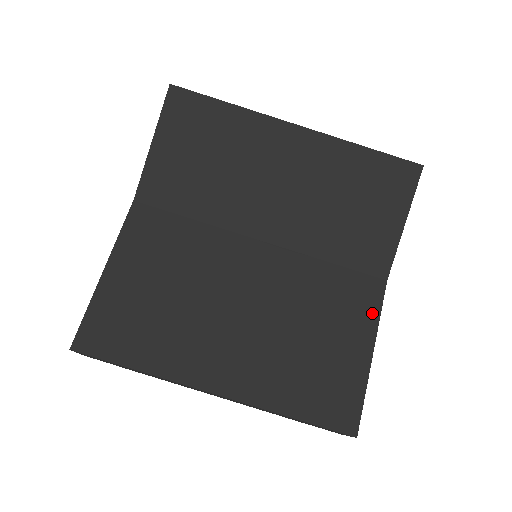
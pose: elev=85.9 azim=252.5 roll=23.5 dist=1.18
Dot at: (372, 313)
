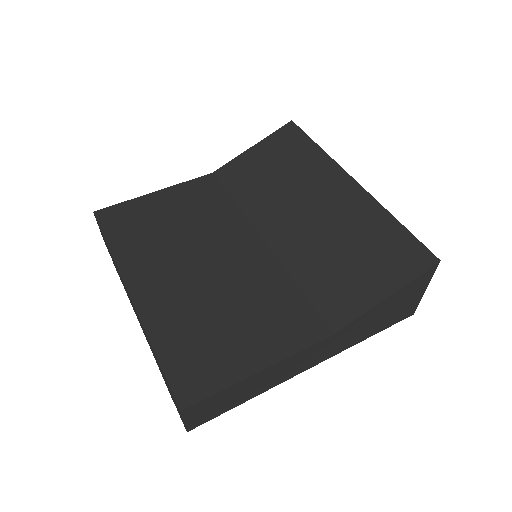
Dot at: (295, 344)
